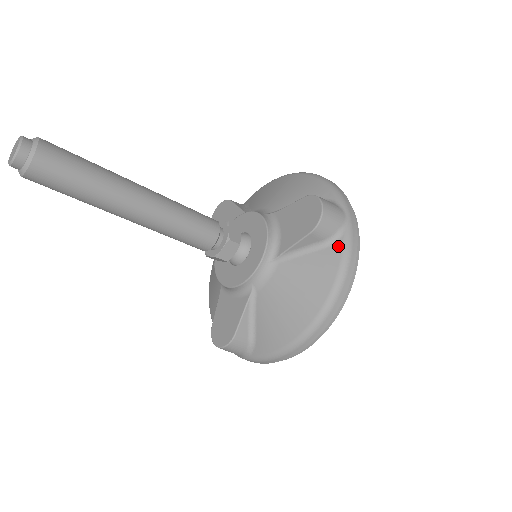
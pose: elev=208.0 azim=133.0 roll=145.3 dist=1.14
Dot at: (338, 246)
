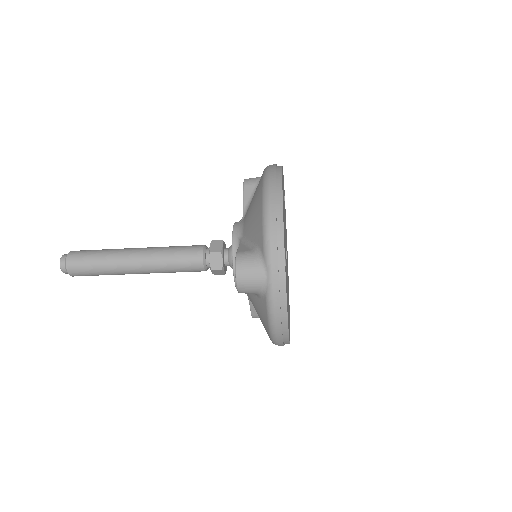
Dot at: (264, 302)
